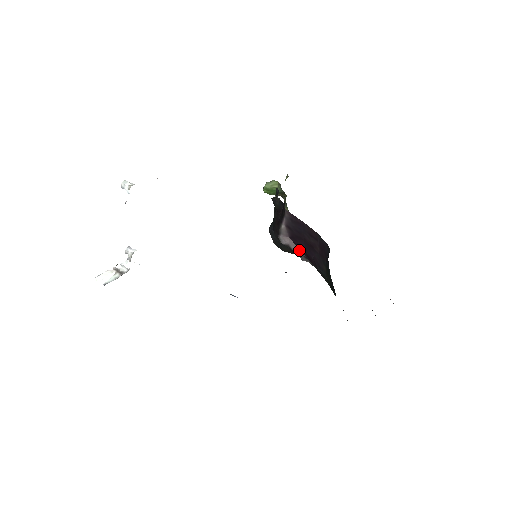
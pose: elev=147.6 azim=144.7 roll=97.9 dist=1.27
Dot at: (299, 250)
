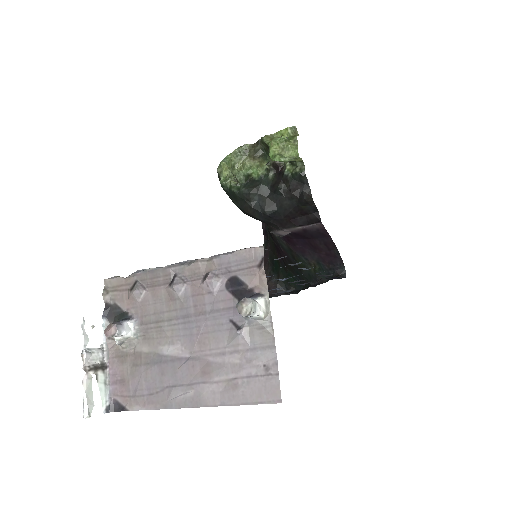
Dot at: (285, 234)
